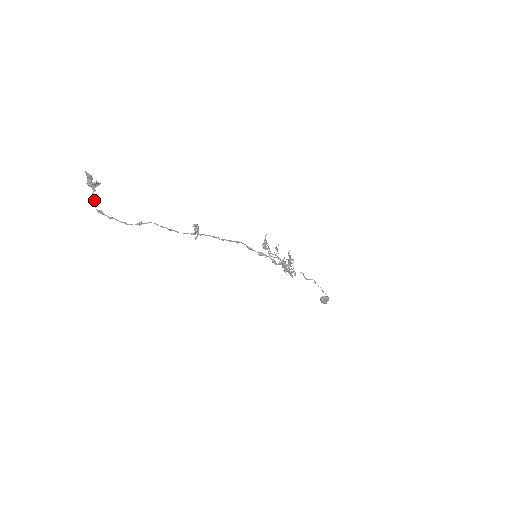
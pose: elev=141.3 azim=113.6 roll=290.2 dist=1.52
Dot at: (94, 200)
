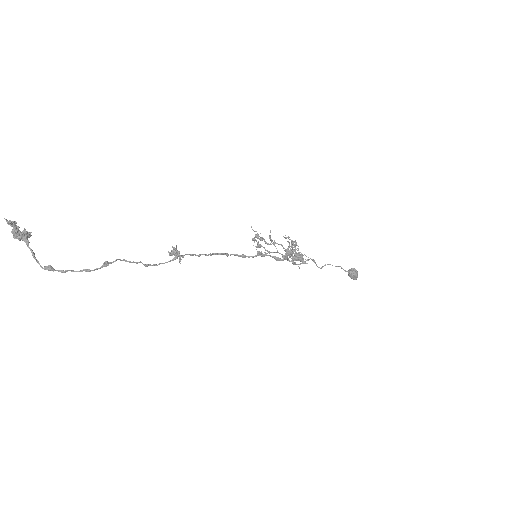
Dot at: (33, 254)
